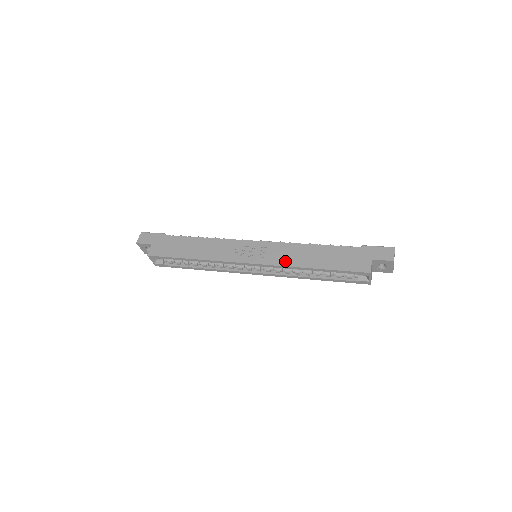
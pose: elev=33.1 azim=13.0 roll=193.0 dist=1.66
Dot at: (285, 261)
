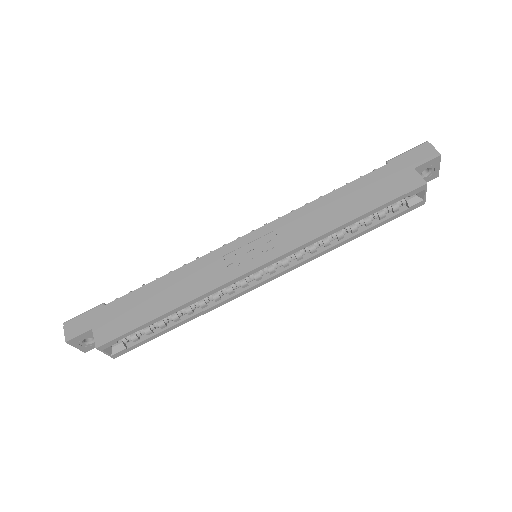
Dot at: (307, 234)
